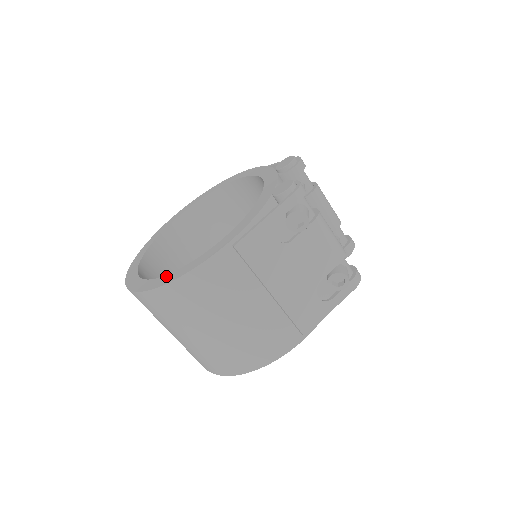
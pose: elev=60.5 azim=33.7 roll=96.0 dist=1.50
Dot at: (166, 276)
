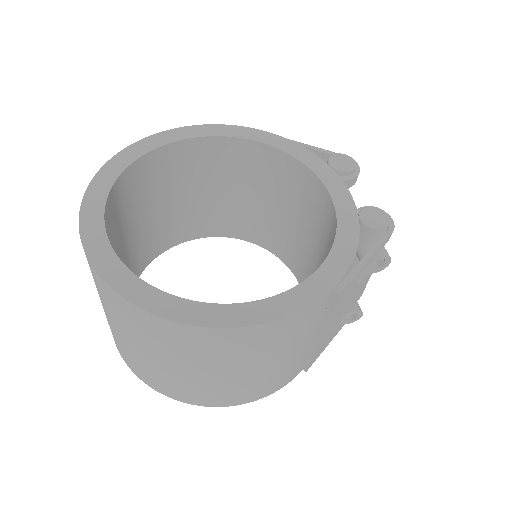
Dot at: (226, 307)
